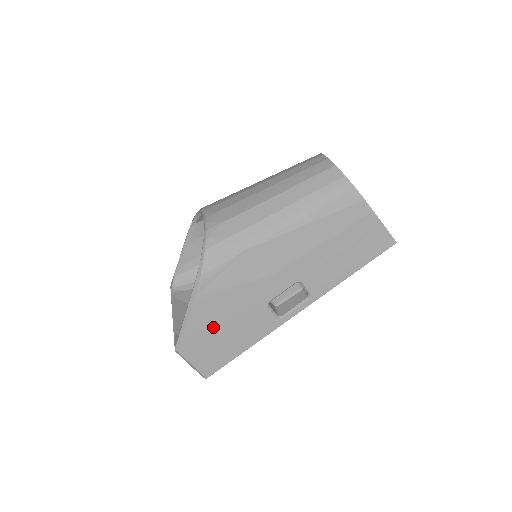
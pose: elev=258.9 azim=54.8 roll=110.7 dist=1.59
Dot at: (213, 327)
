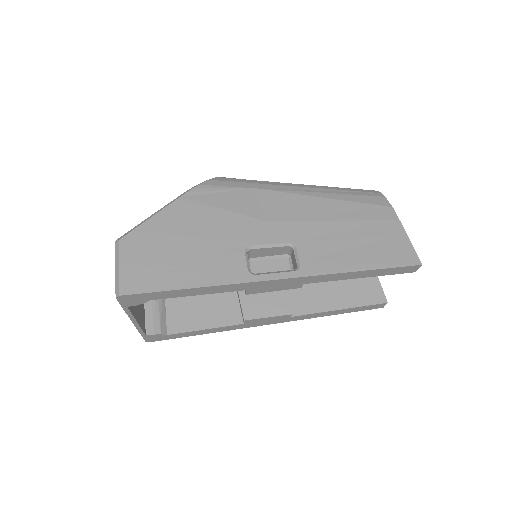
Dot at: (174, 237)
